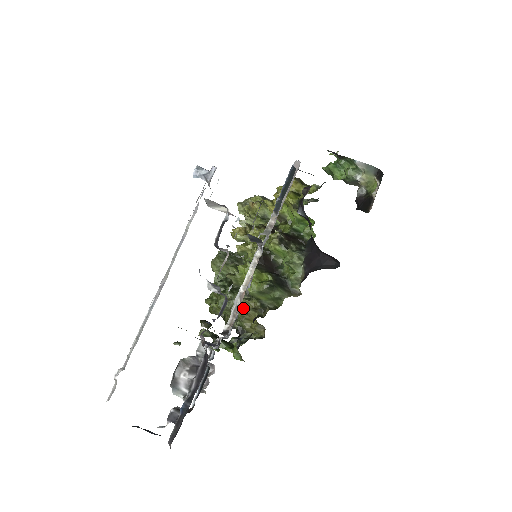
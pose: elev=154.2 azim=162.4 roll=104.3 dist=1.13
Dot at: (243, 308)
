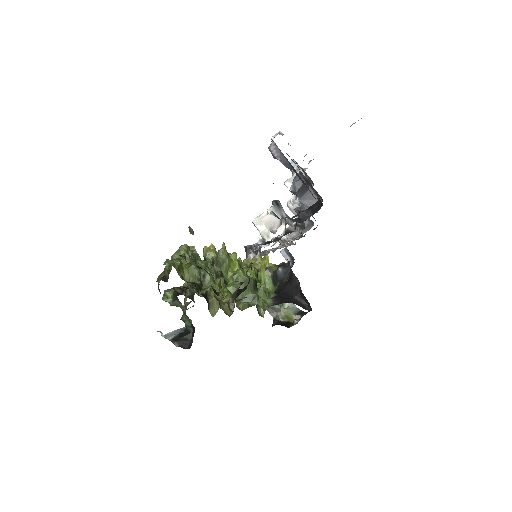
Dot at: occluded
